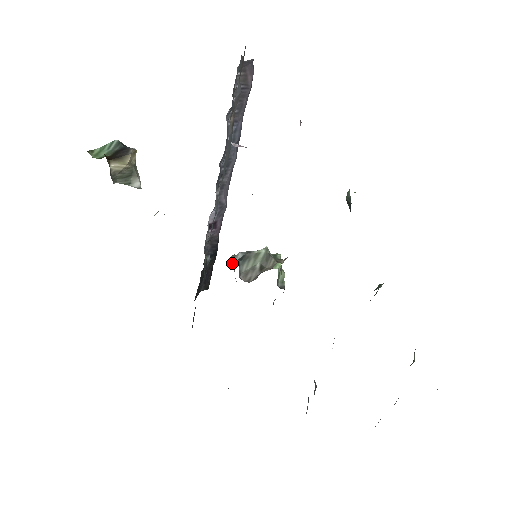
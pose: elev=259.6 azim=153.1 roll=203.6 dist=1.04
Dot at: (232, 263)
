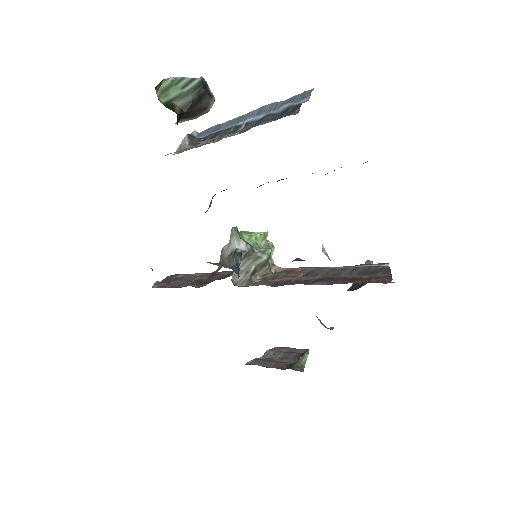
Dot at: (234, 267)
